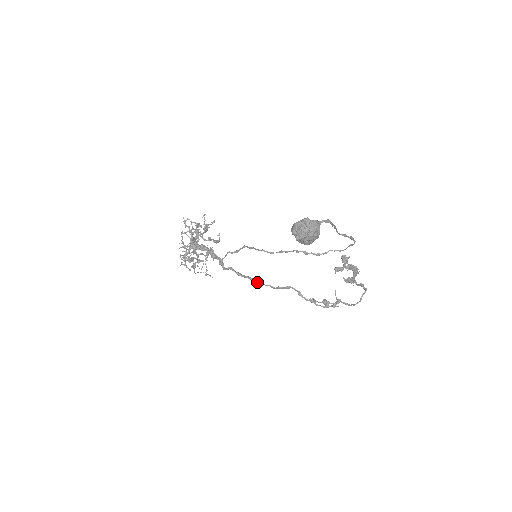
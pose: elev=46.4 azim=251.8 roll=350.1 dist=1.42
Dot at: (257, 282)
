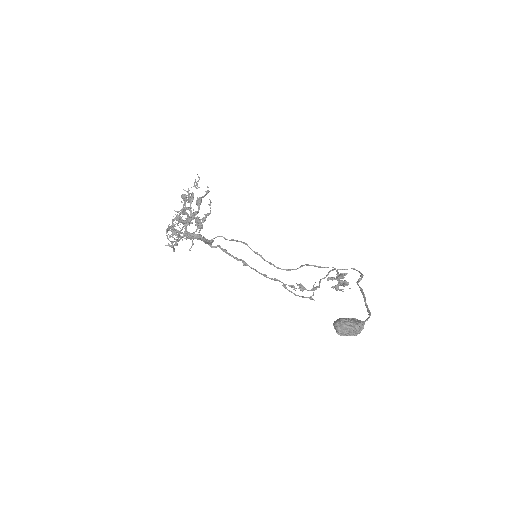
Dot at: (242, 262)
